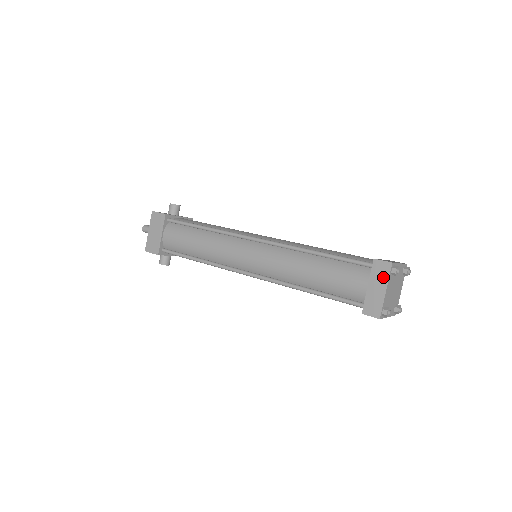
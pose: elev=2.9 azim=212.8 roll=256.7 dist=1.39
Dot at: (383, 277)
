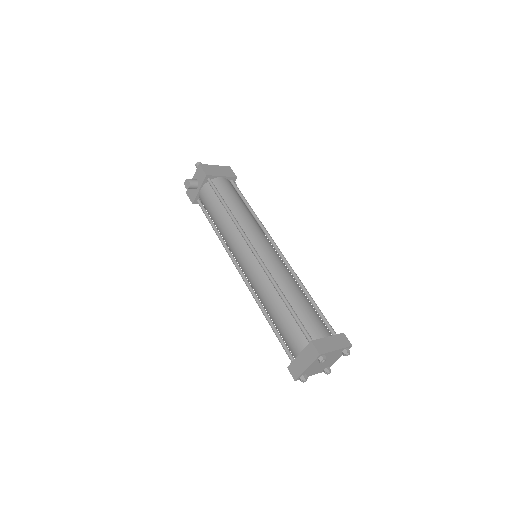
Dot at: (341, 344)
